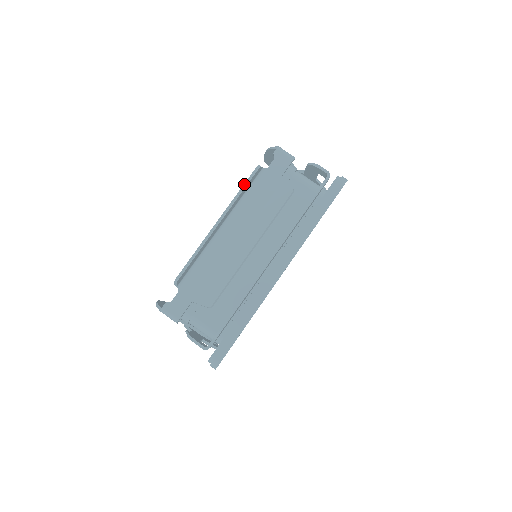
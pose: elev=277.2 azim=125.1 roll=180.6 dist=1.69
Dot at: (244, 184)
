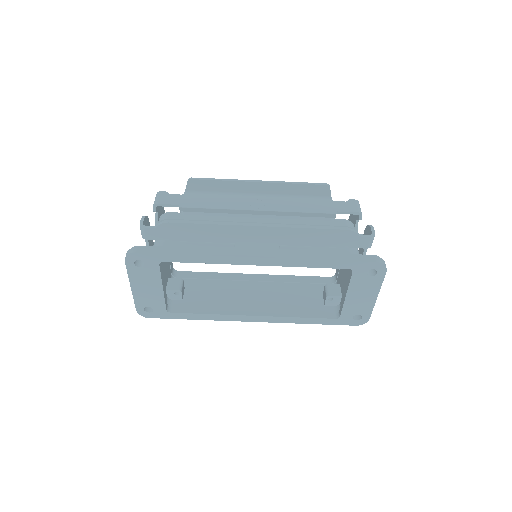
Dot at: (305, 182)
